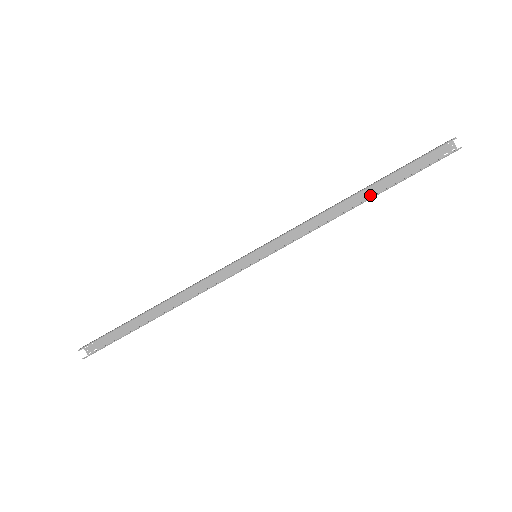
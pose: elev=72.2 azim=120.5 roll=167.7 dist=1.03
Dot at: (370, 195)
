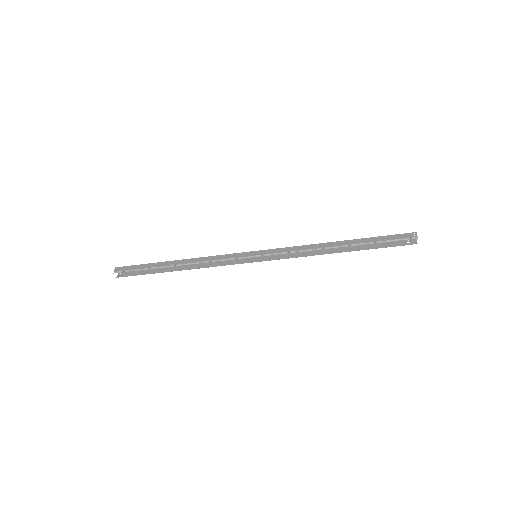
Dot at: occluded
